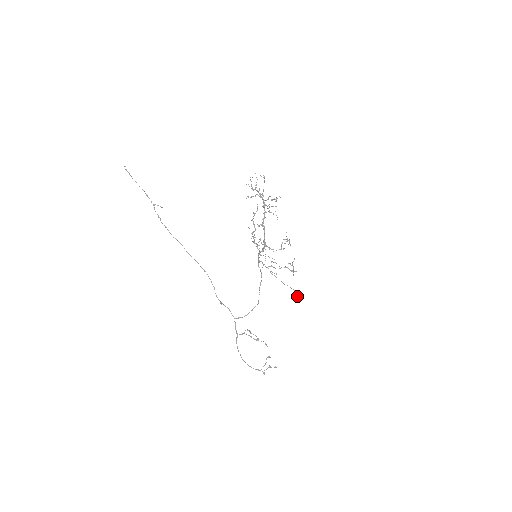
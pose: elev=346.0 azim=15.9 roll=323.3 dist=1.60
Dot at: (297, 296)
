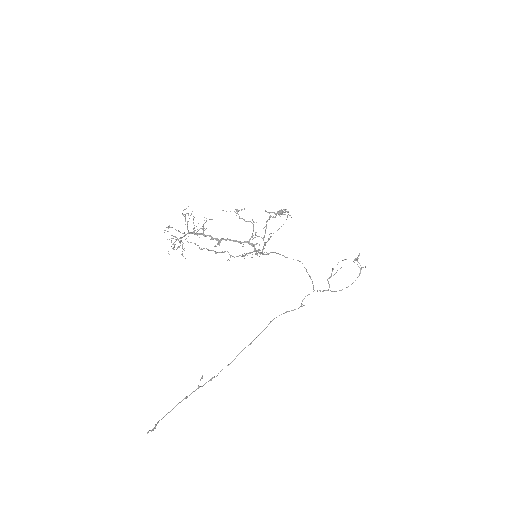
Dot at: (281, 213)
